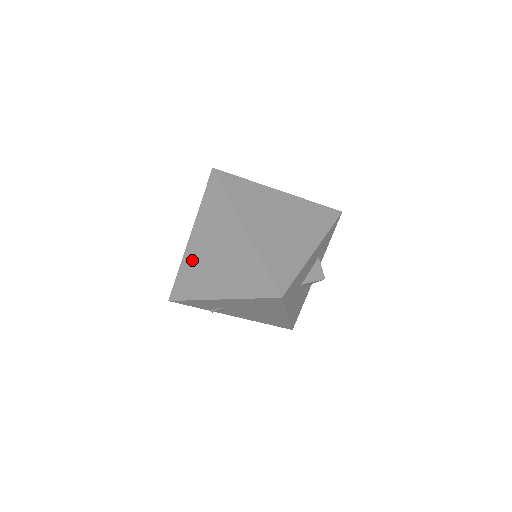
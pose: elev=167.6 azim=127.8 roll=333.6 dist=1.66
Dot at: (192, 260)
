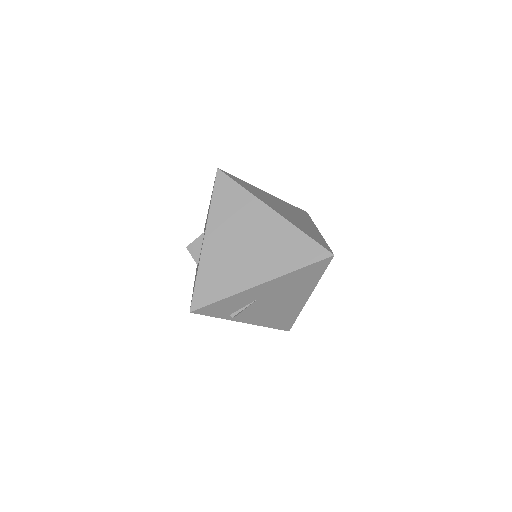
Dot at: (214, 259)
